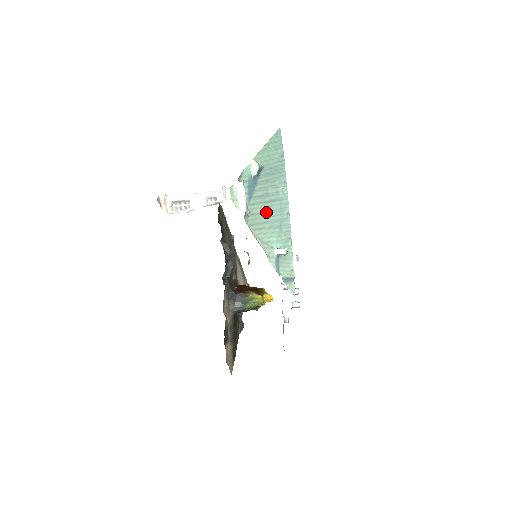
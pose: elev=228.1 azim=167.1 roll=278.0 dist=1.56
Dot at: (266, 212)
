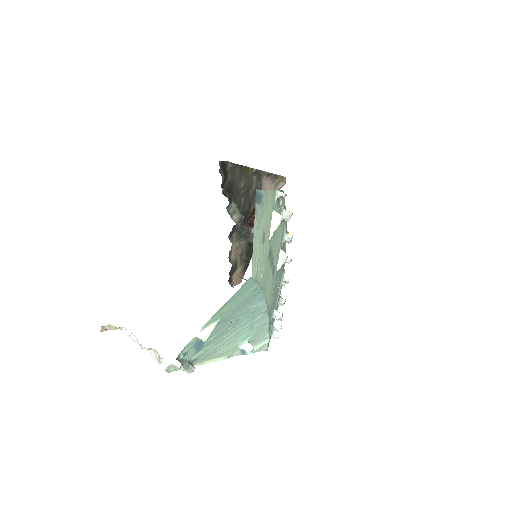
Dot at: (227, 336)
